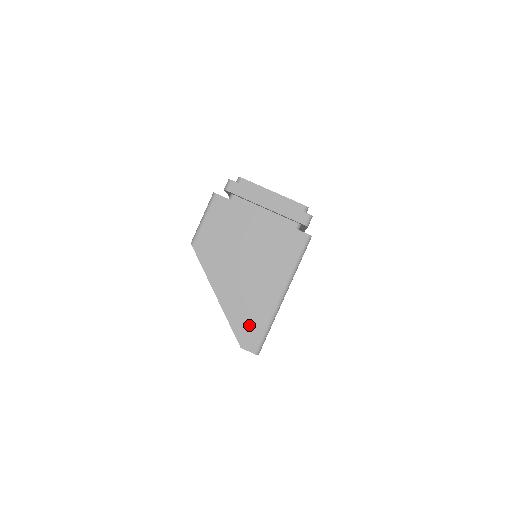
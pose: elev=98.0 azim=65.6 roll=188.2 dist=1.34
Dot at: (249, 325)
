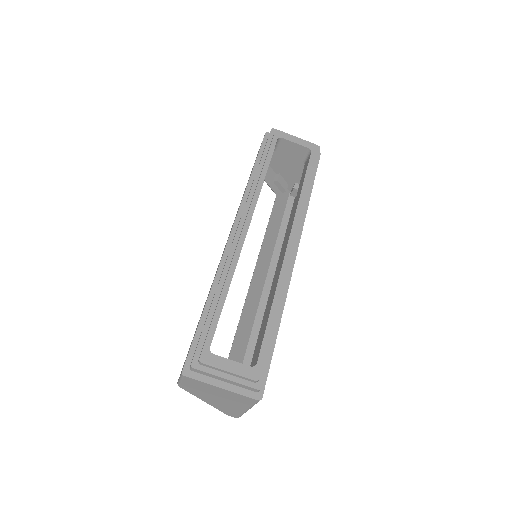
Dot at: (230, 412)
